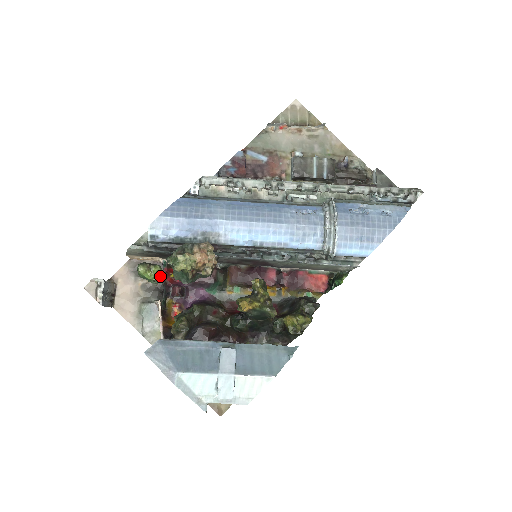
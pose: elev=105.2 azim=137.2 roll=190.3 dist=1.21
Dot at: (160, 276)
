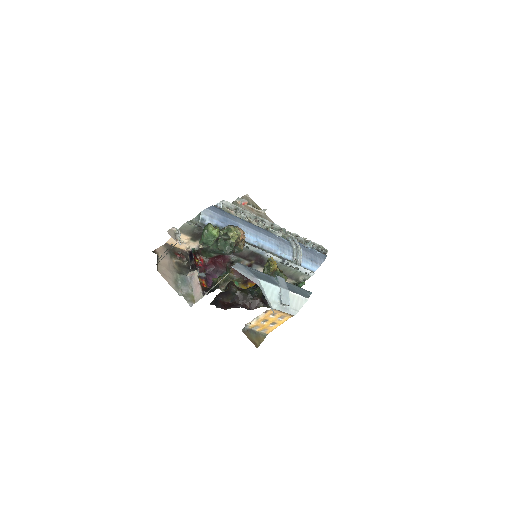
Dot at: (214, 240)
